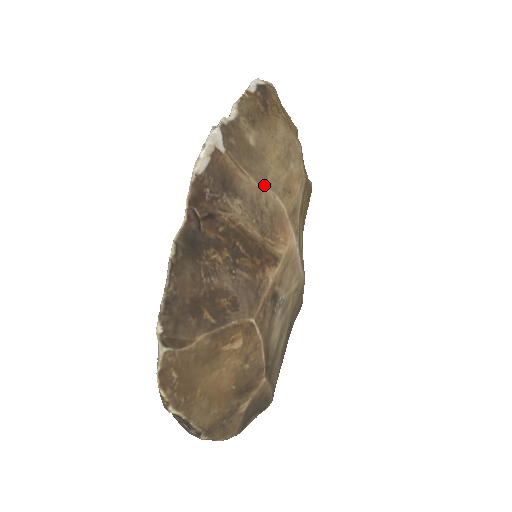
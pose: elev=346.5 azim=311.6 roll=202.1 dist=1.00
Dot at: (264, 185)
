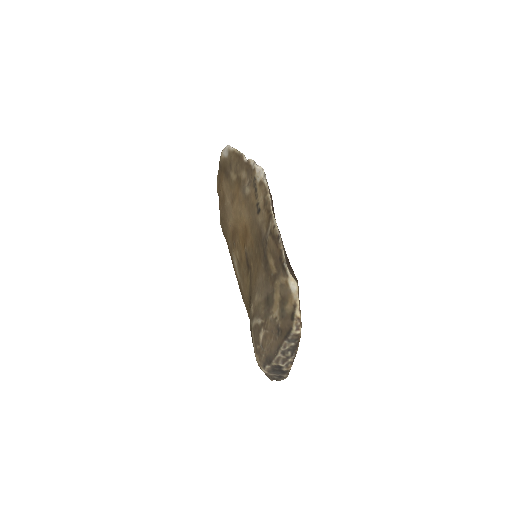
Dot at: occluded
